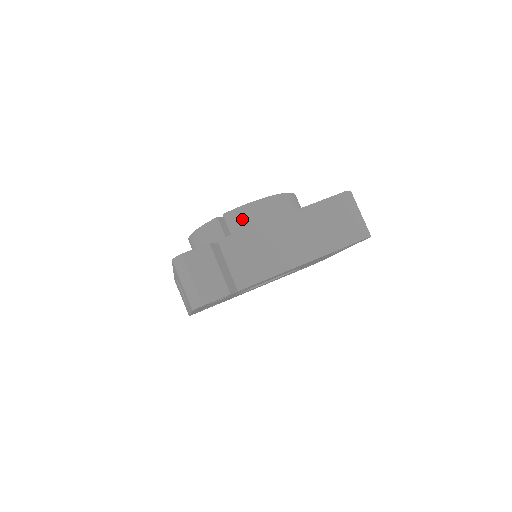
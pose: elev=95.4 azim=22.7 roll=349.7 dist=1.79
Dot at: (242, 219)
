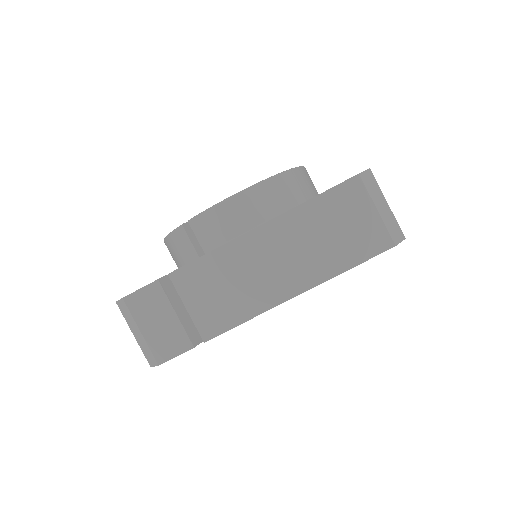
Dot at: (213, 226)
